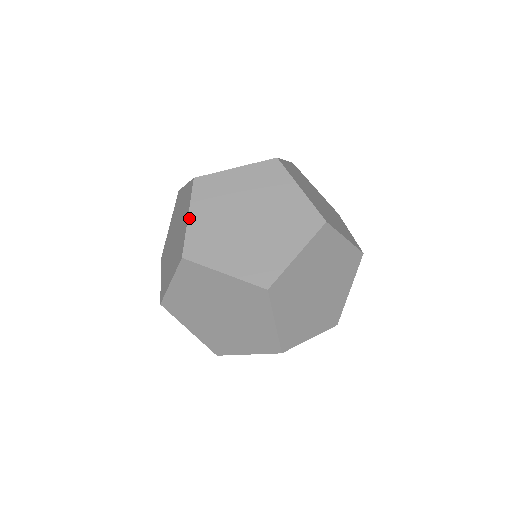
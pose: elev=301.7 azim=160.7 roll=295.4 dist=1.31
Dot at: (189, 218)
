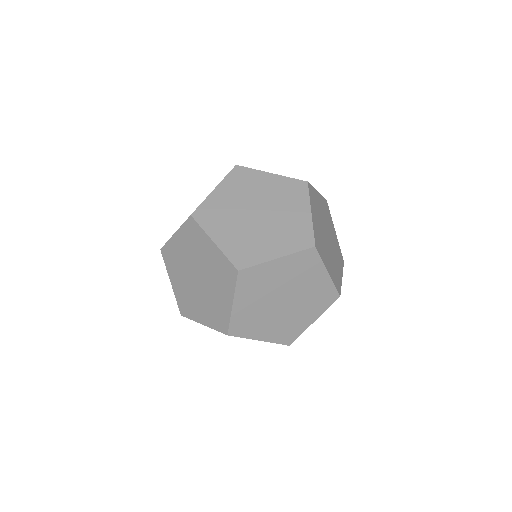
Dot at: (214, 190)
